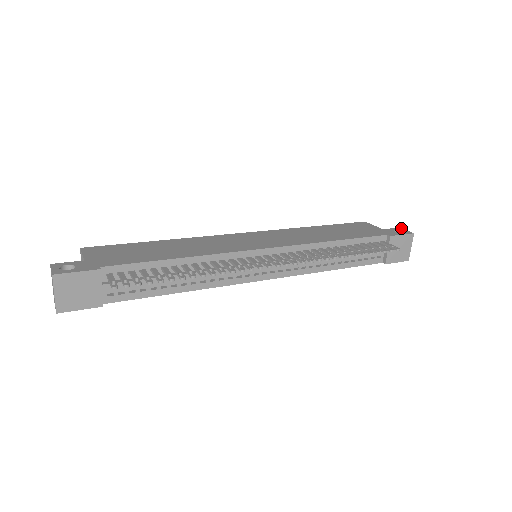
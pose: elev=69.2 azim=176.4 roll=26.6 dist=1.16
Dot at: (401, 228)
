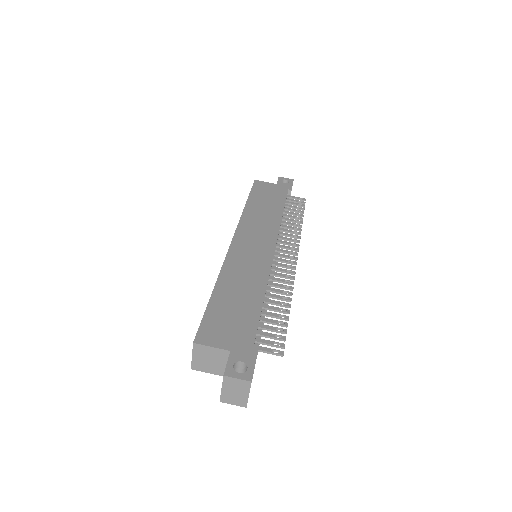
Dot at: (281, 177)
